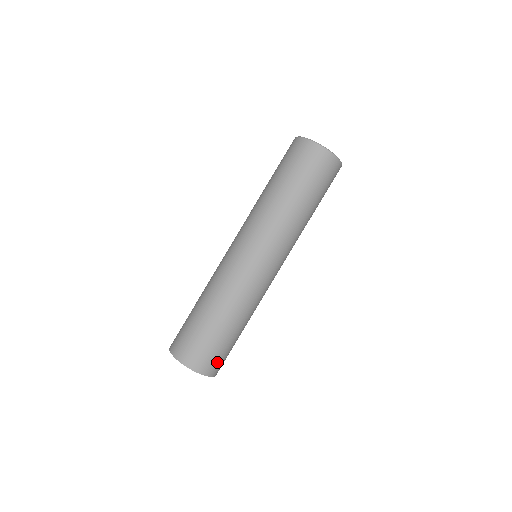
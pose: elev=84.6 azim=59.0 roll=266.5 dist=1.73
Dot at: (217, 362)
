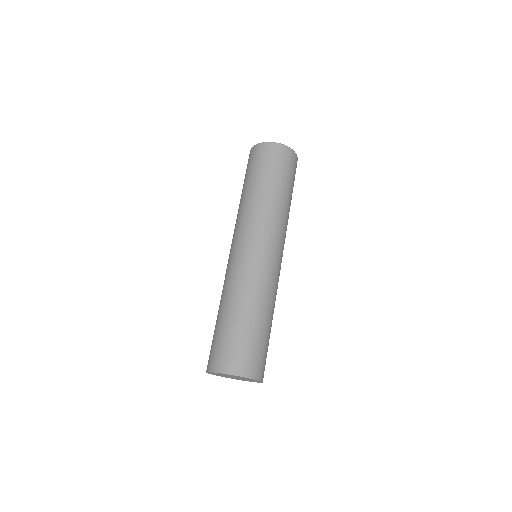
Dot at: (259, 362)
